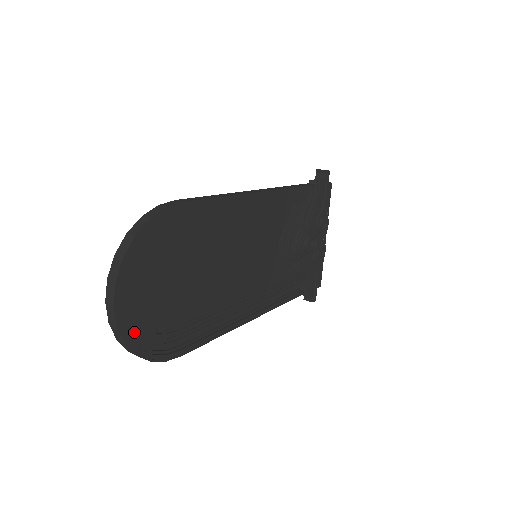
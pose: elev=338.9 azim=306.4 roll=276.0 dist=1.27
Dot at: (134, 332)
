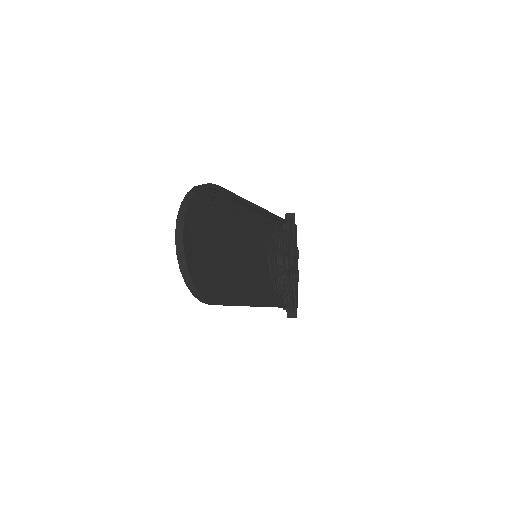
Dot at: (191, 266)
